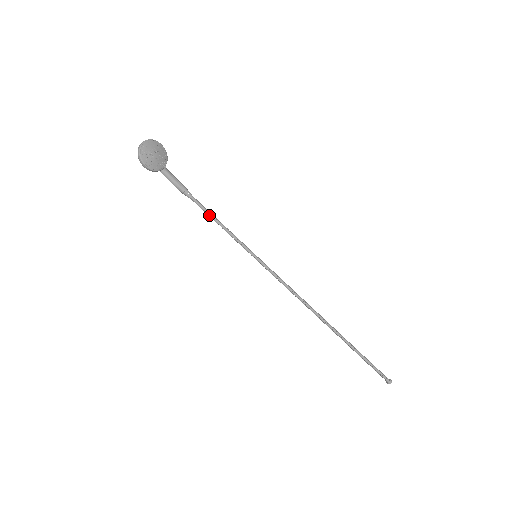
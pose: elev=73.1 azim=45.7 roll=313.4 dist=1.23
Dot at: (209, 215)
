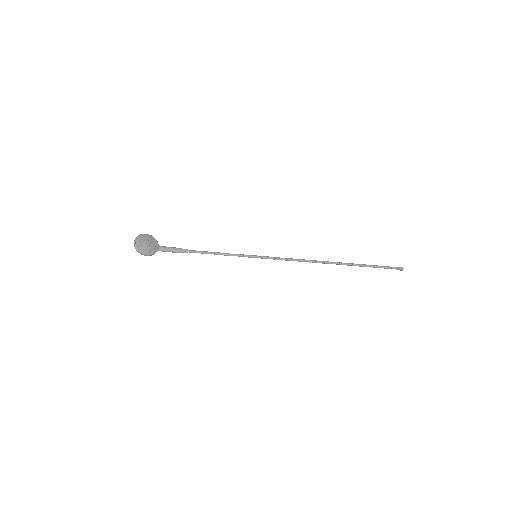
Dot at: occluded
